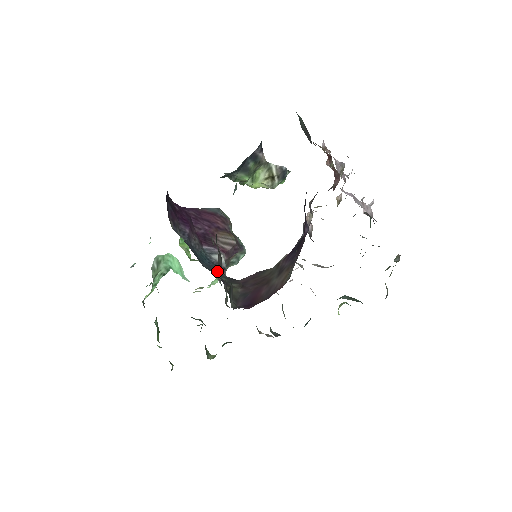
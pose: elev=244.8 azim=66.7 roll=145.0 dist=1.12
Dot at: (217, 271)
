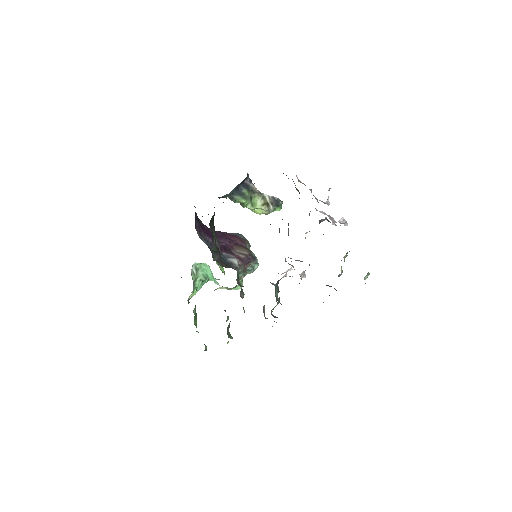
Dot at: occluded
